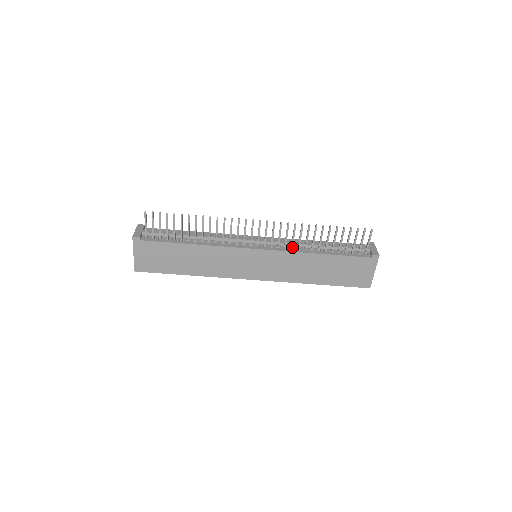
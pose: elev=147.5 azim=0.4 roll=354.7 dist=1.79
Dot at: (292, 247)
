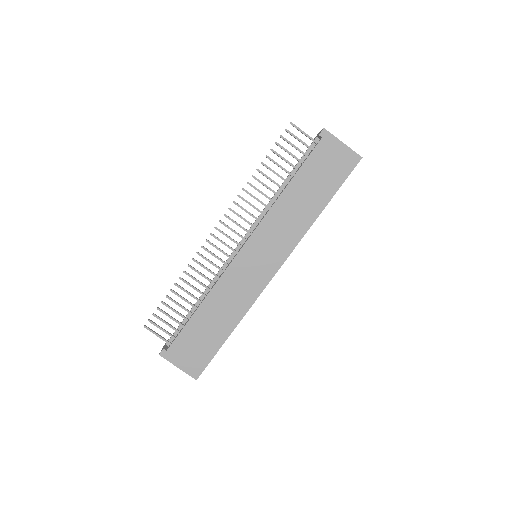
Dot at: (263, 213)
